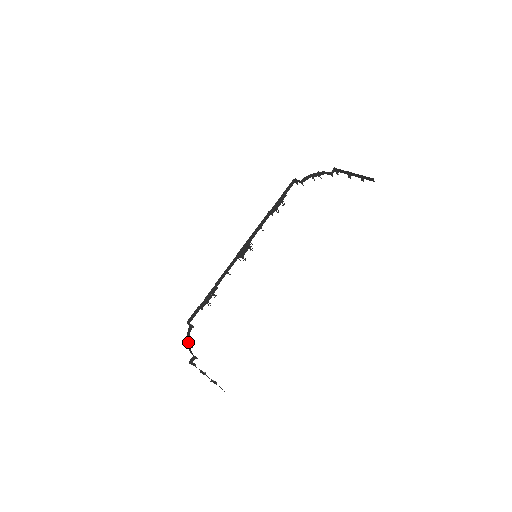
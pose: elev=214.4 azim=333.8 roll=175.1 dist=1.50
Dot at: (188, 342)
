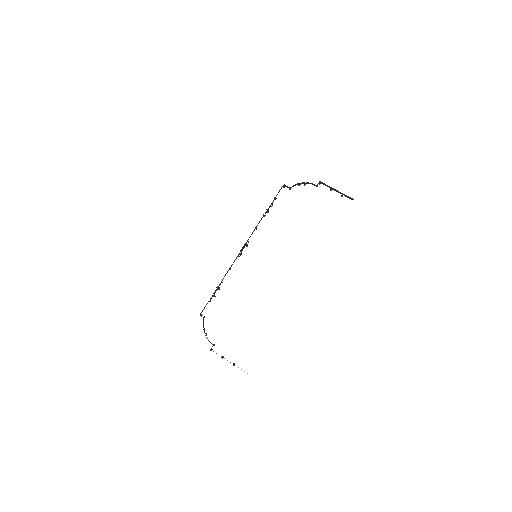
Dot at: (204, 332)
